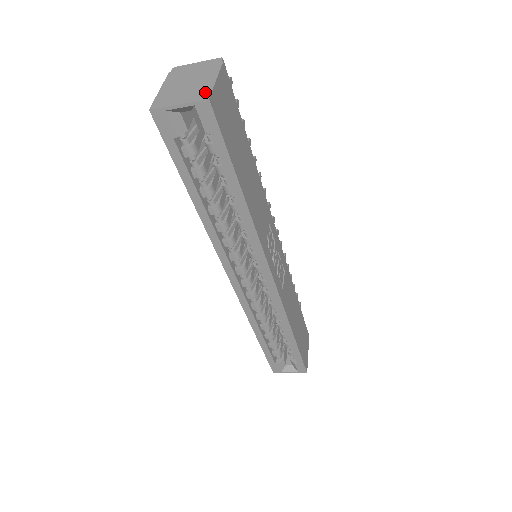
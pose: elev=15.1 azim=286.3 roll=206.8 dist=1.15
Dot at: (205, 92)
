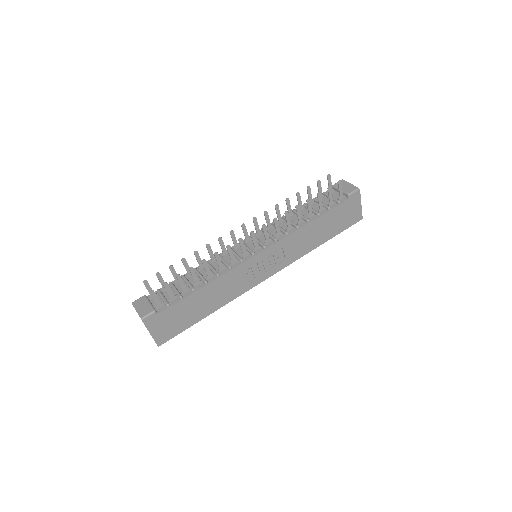
Dot at: occluded
